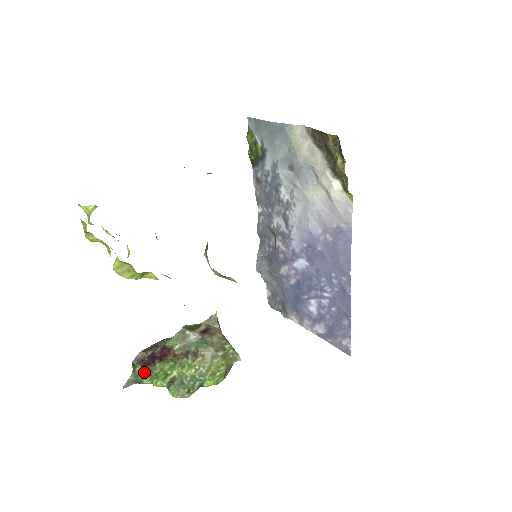
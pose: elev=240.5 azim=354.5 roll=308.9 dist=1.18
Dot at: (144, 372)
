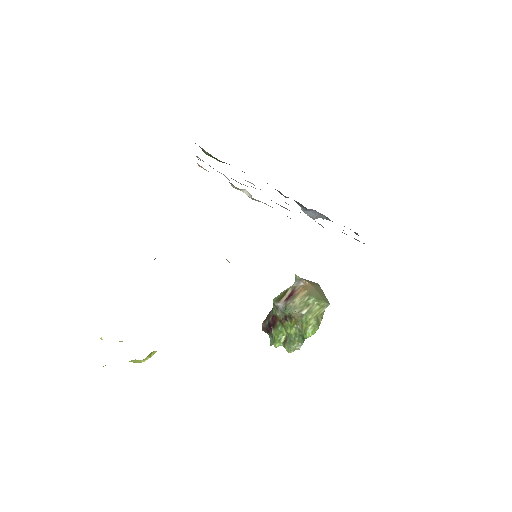
Dot at: occluded
